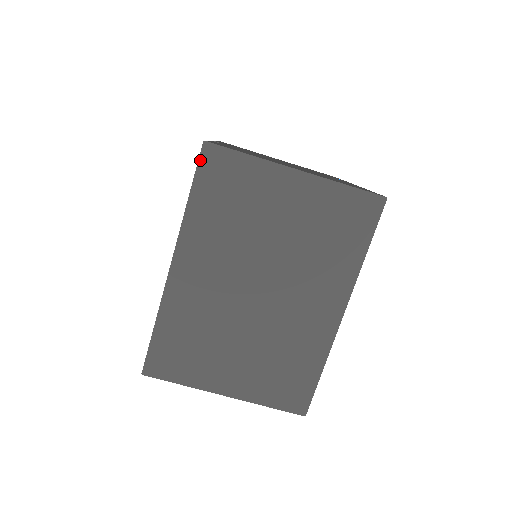
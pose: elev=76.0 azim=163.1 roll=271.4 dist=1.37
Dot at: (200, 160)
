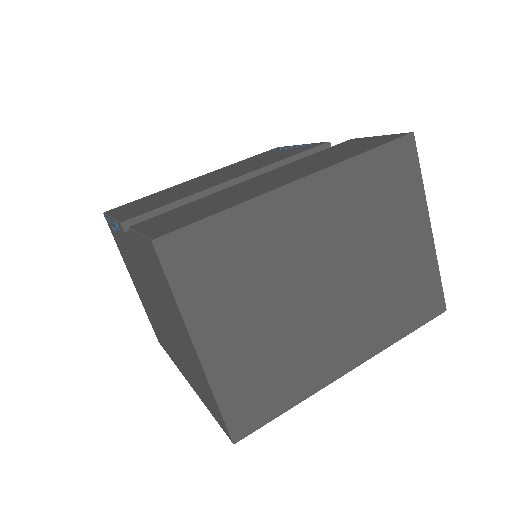
Dot at: (399, 140)
